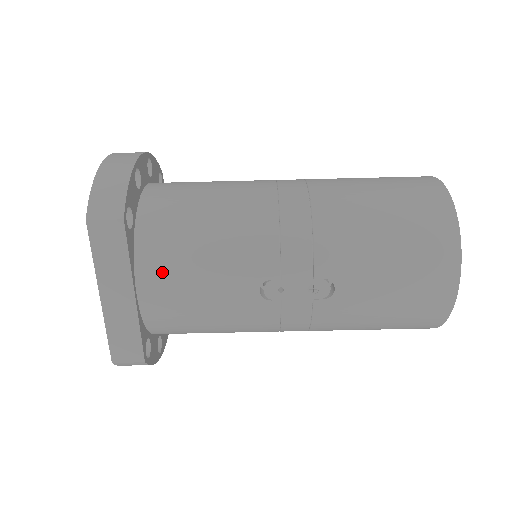
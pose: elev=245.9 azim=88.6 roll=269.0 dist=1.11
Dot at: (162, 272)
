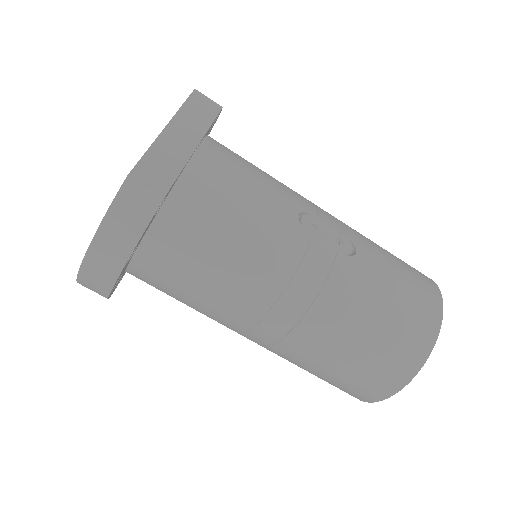
Dot at: (225, 155)
